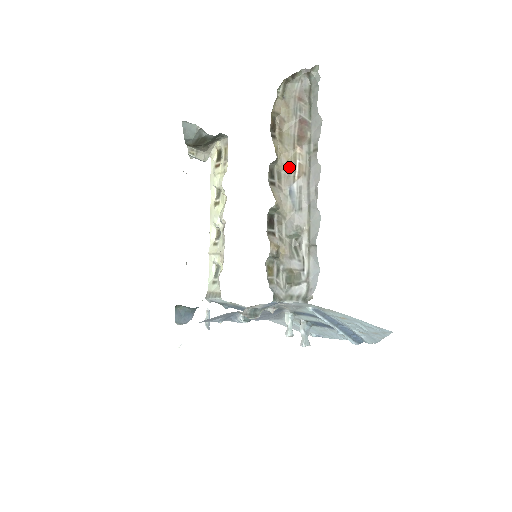
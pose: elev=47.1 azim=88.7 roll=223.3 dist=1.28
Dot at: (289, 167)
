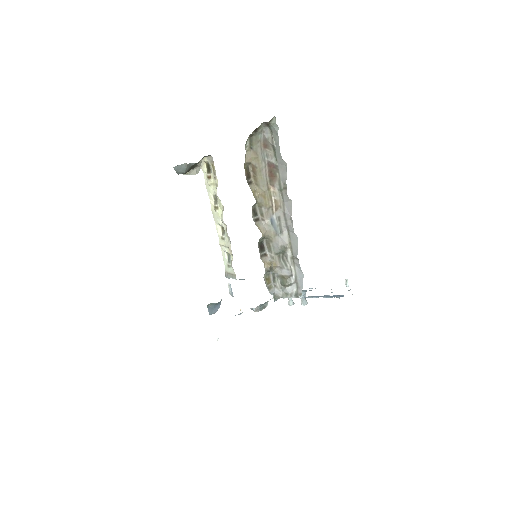
Dot at: (267, 203)
